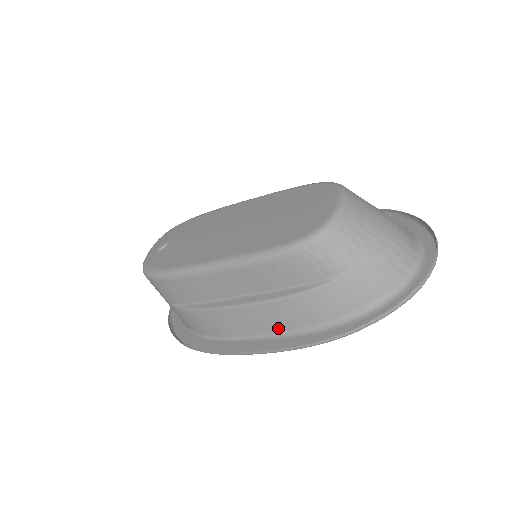
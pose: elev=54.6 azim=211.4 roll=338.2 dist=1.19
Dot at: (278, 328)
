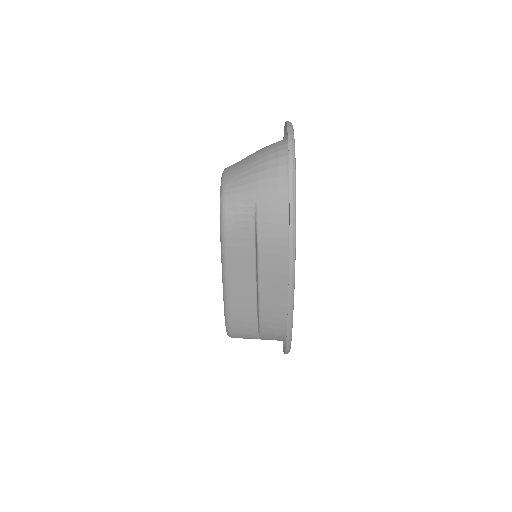
Dot at: (285, 274)
